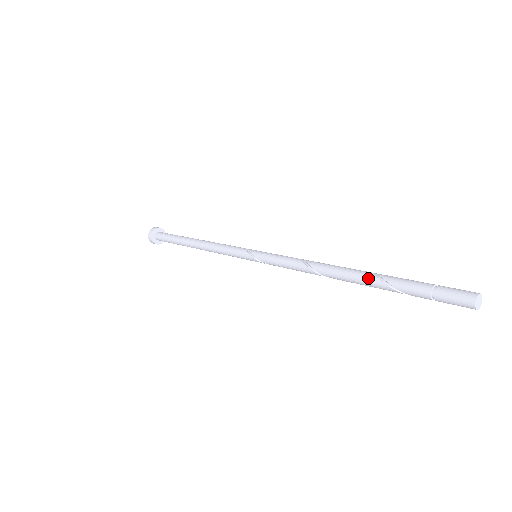
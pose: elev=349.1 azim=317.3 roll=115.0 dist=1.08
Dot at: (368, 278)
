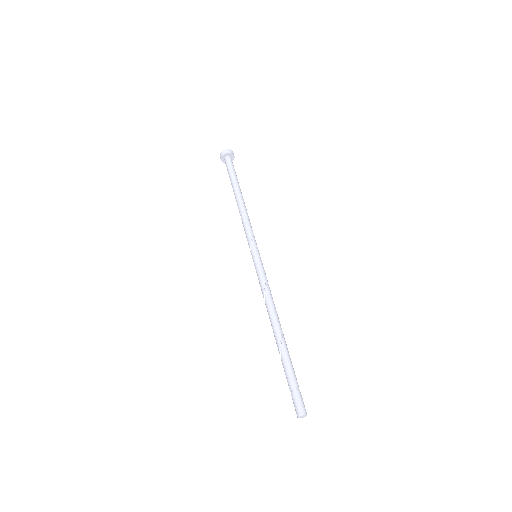
Dot at: (278, 350)
